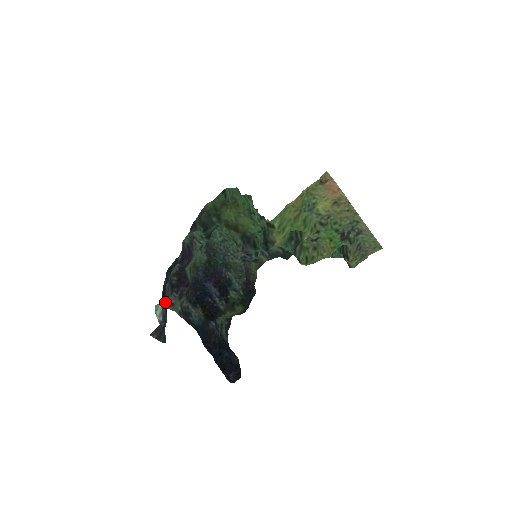
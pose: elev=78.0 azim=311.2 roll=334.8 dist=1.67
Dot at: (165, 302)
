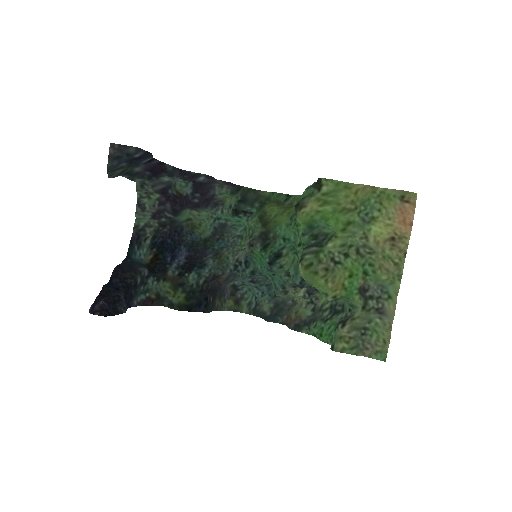
Dot at: (147, 179)
